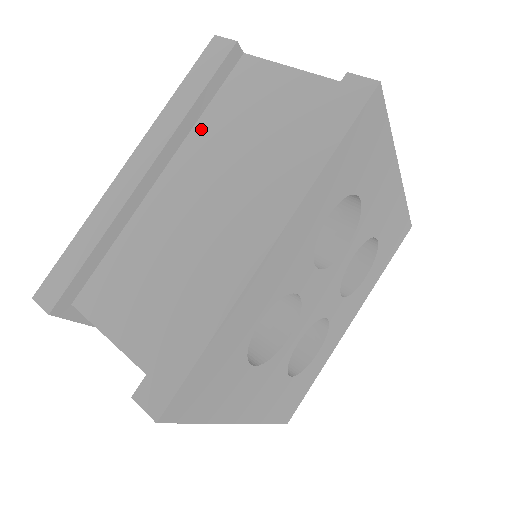
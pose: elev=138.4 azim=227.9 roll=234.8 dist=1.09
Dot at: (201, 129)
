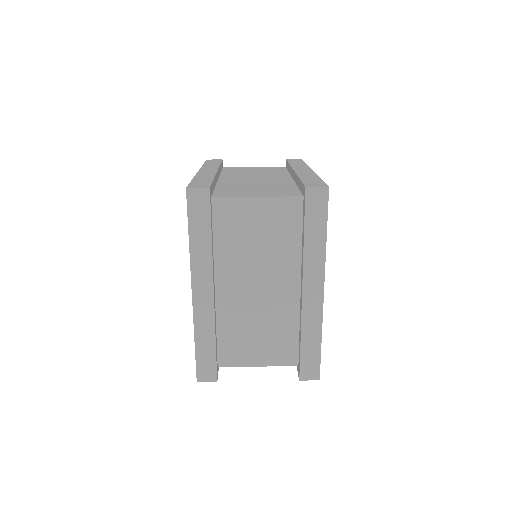
Dot at: (226, 174)
